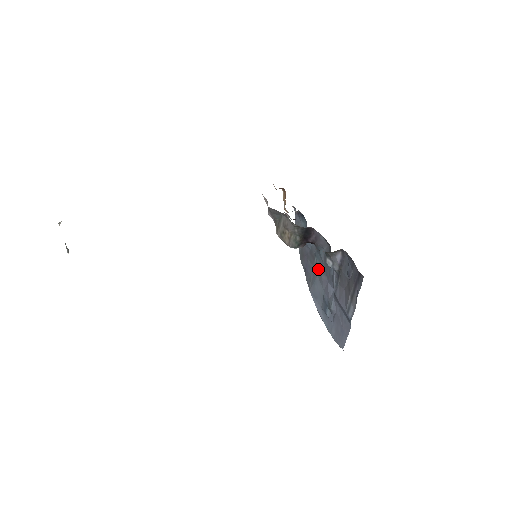
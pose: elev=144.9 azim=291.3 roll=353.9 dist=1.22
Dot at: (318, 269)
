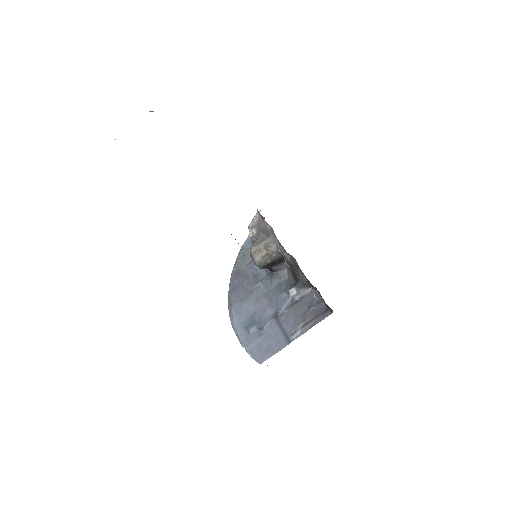
Dot at: (259, 292)
